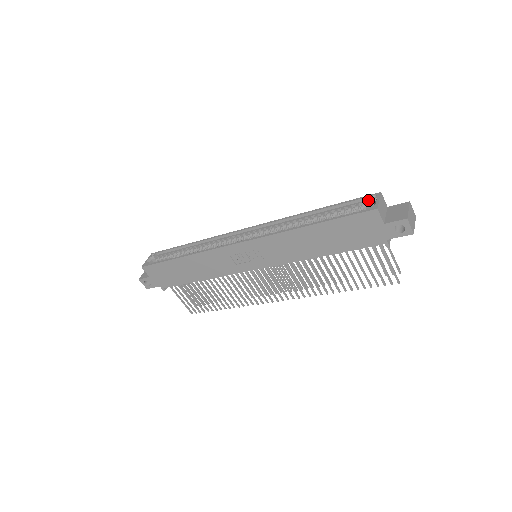
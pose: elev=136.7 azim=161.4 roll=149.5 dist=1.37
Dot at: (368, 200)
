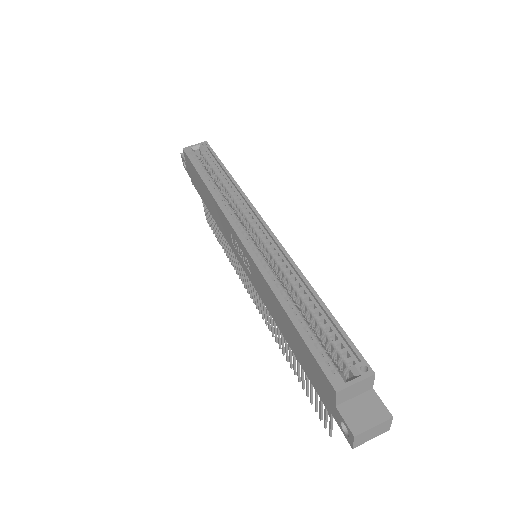
Dot at: (357, 362)
